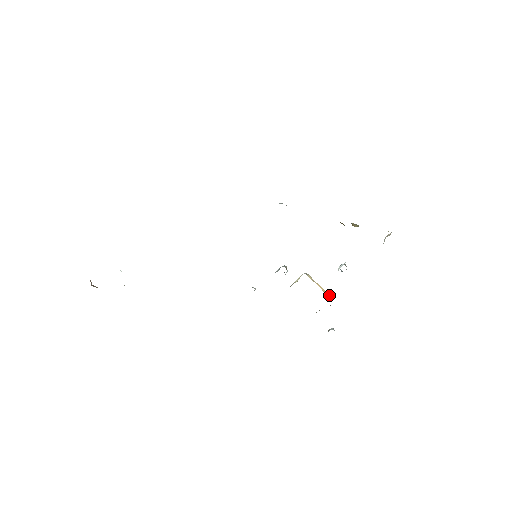
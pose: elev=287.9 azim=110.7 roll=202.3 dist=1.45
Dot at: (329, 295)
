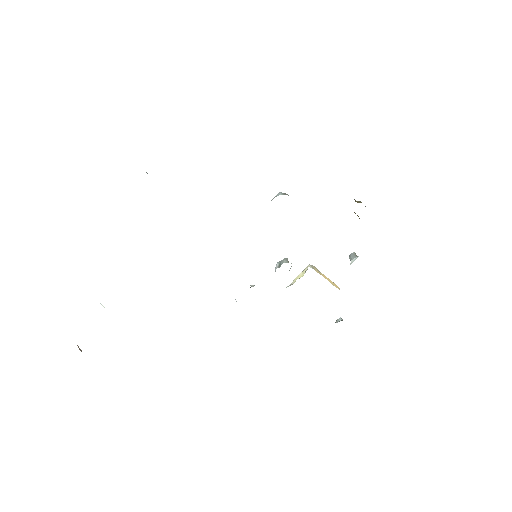
Dot at: (337, 286)
